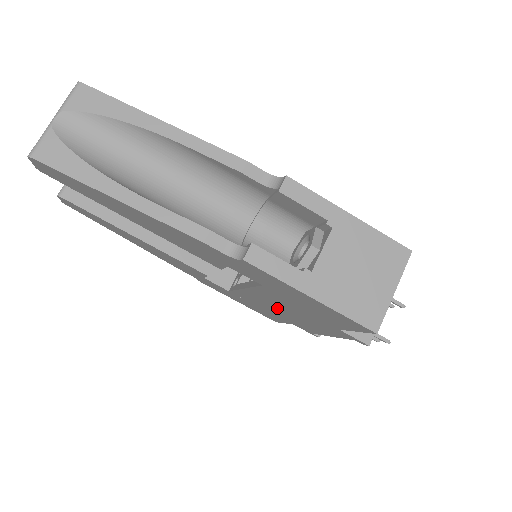
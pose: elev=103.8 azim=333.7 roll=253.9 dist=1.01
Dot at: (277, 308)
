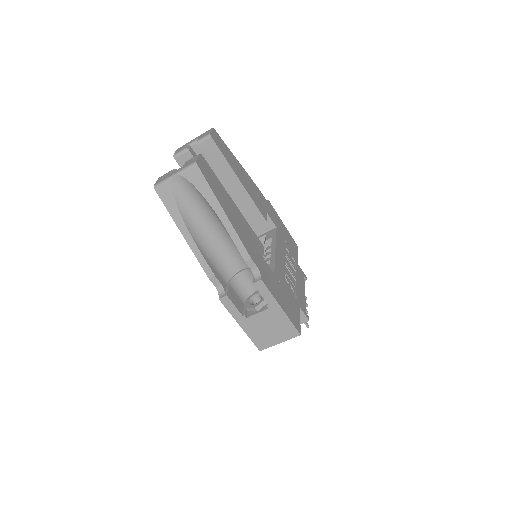
Dot at: occluded
